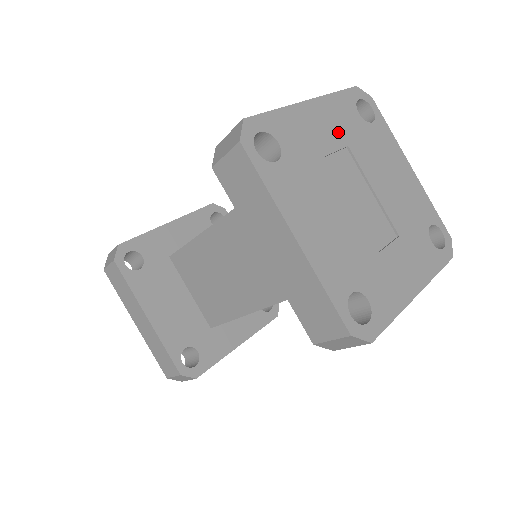
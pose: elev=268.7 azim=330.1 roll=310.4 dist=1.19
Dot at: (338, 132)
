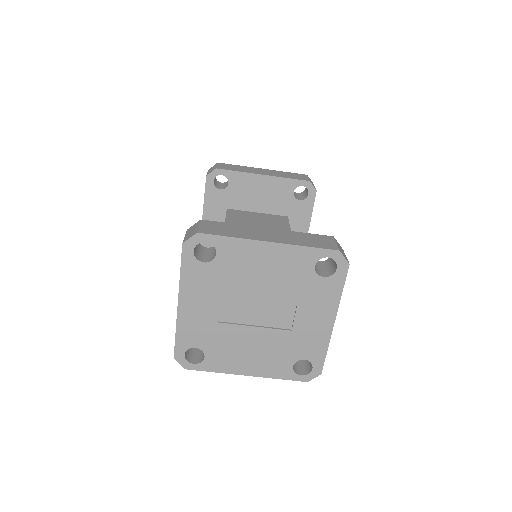
Dot at: (208, 297)
